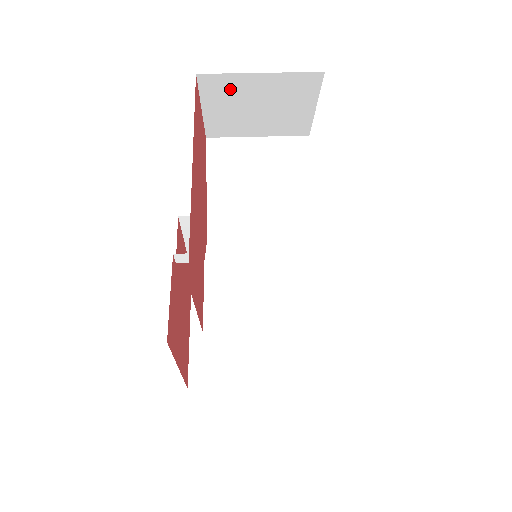
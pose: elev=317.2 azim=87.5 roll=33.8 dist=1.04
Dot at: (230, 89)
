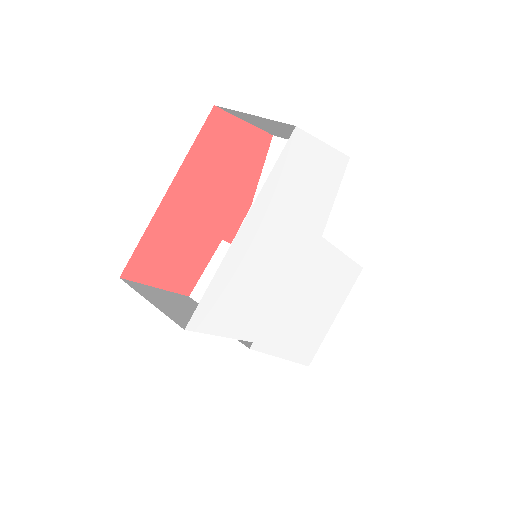
Dot at: (247, 117)
